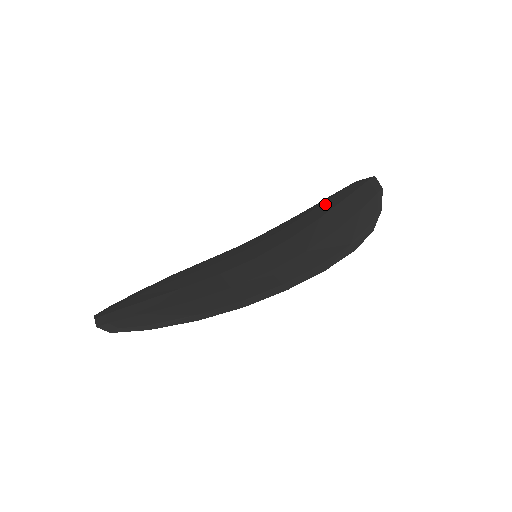
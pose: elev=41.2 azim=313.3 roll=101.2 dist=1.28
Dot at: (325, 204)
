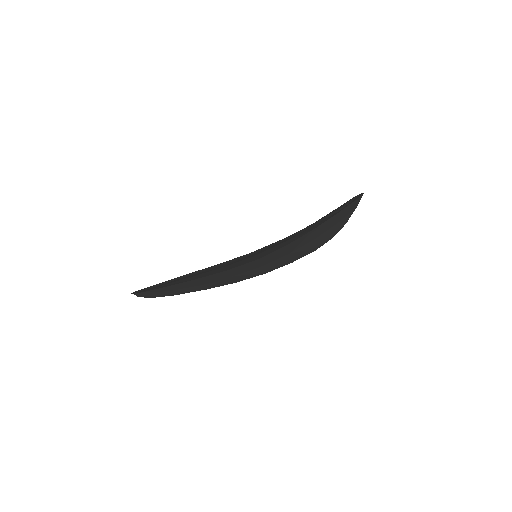
Dot at: occluded
